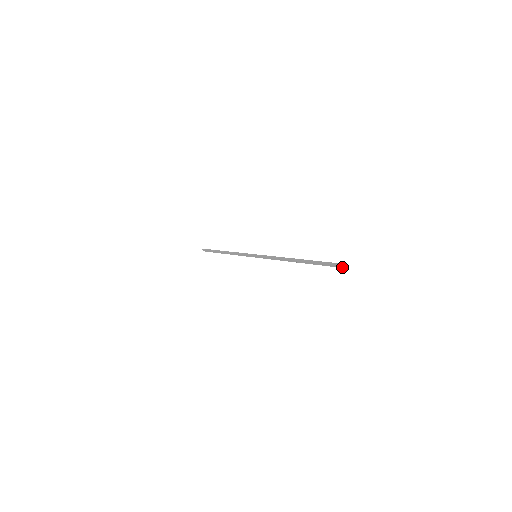
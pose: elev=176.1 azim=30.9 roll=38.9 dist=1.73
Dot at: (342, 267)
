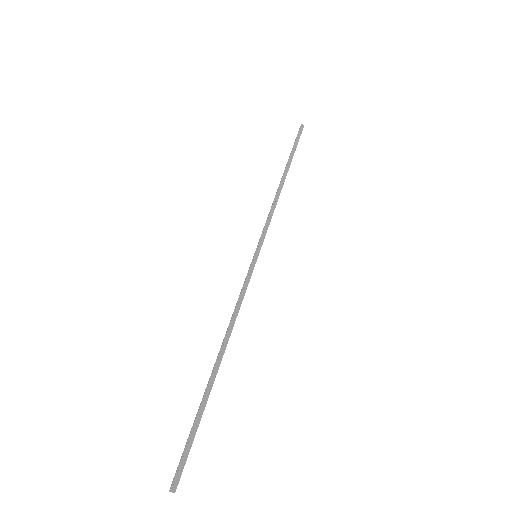
Dot at: (173, 490)
